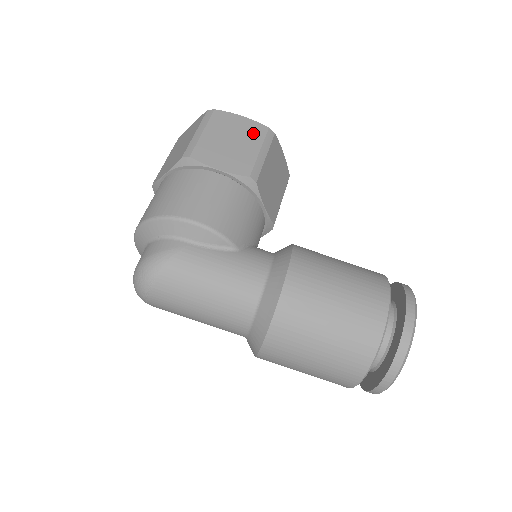
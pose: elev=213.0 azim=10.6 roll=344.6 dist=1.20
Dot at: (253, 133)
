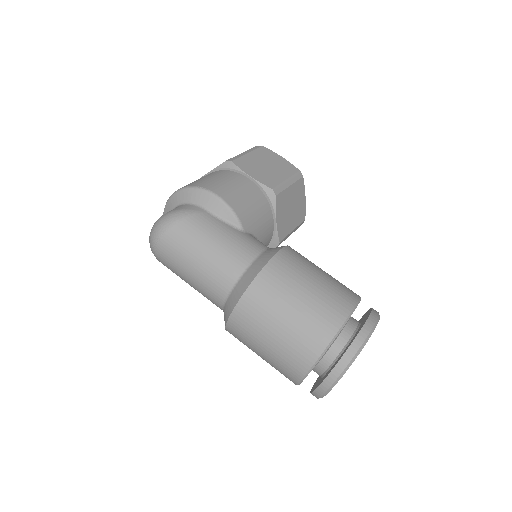
Dot at: (286, 168)
